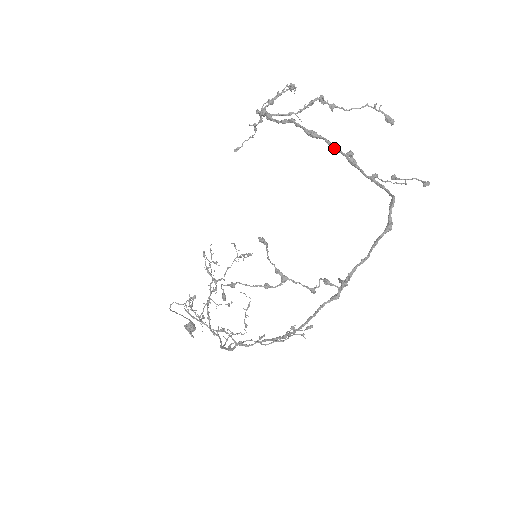
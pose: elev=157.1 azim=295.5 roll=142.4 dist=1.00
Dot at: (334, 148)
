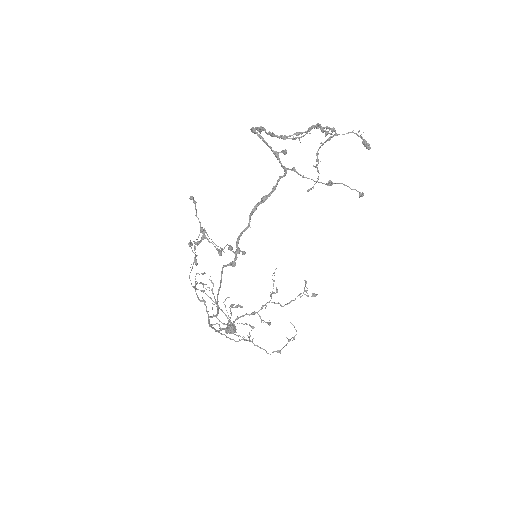
Dot at: (263, 141)
